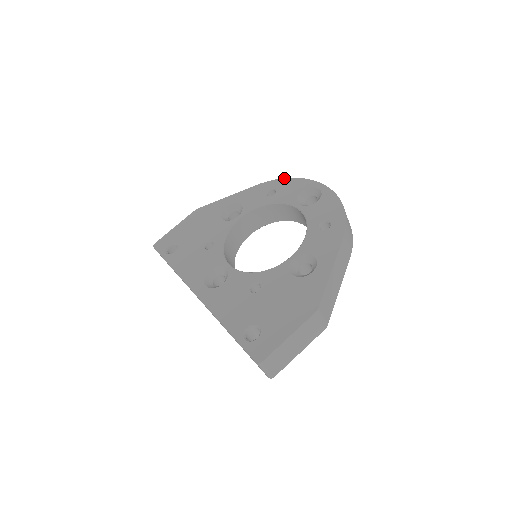
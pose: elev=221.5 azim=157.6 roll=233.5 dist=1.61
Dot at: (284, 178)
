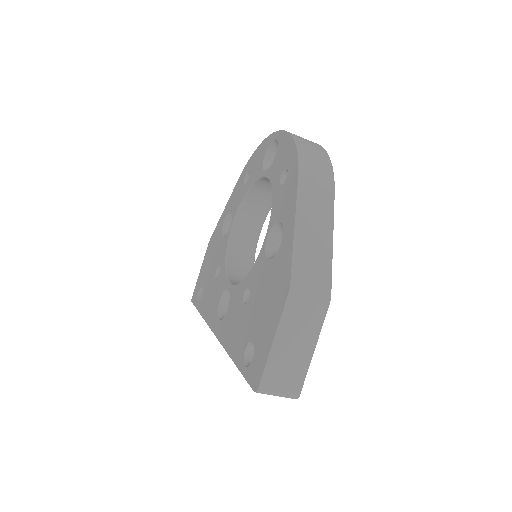
Dot at: (253, 153)
